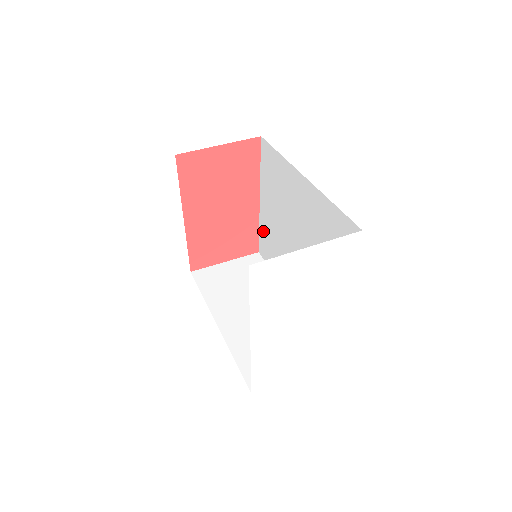
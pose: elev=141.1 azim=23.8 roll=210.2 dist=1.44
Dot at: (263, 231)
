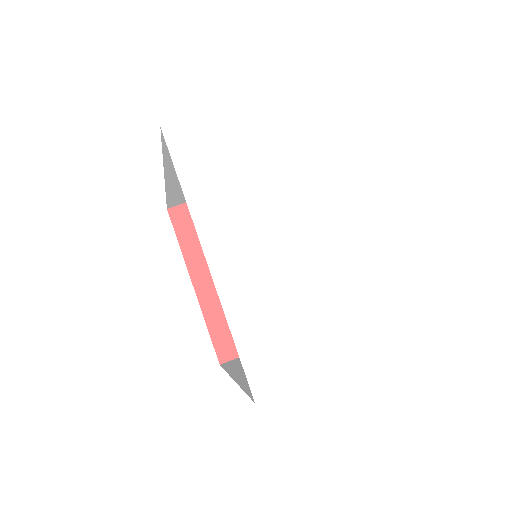
Dot at: occluded
